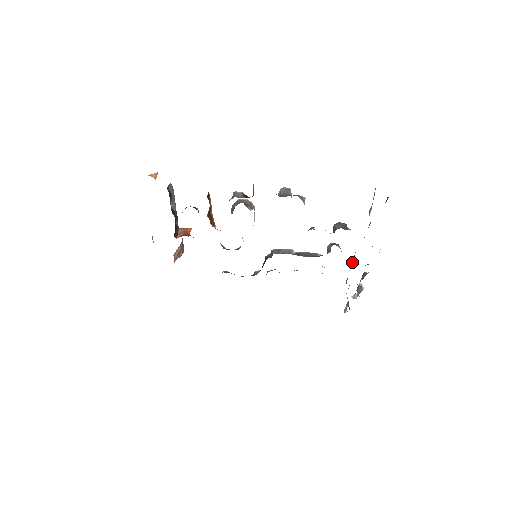
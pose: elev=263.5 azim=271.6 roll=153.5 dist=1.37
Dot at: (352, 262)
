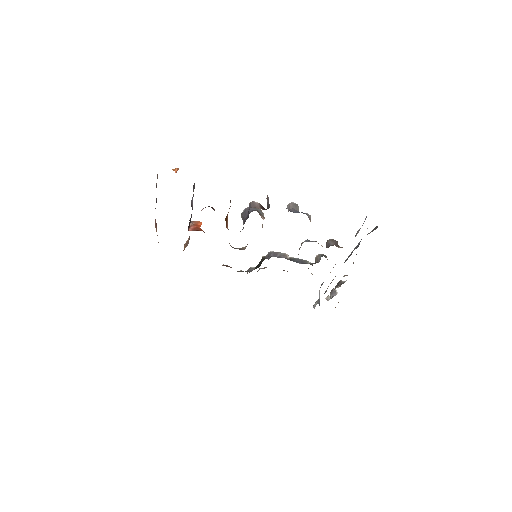
Dot at: occluded
